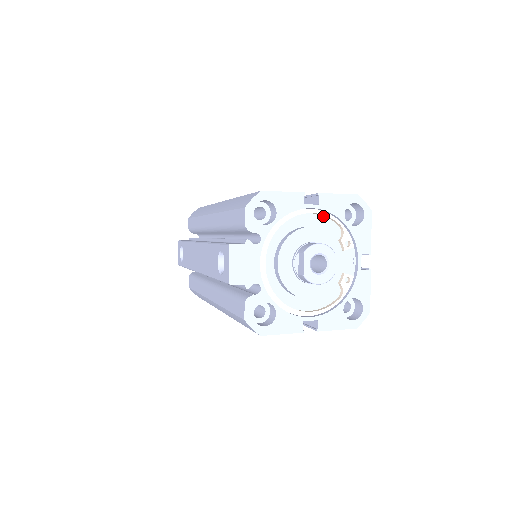
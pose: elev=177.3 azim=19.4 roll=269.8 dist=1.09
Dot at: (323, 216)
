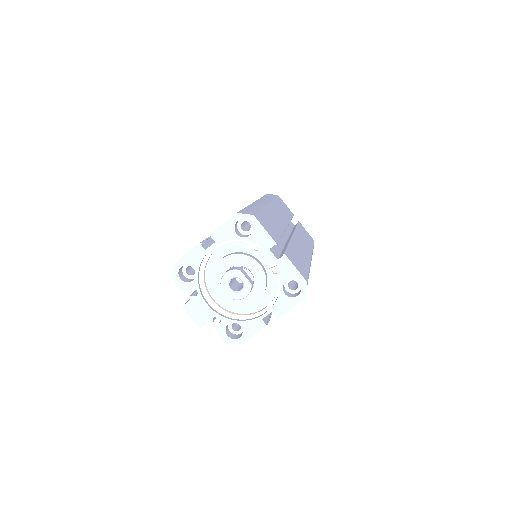
Dot at: (227, 243)
